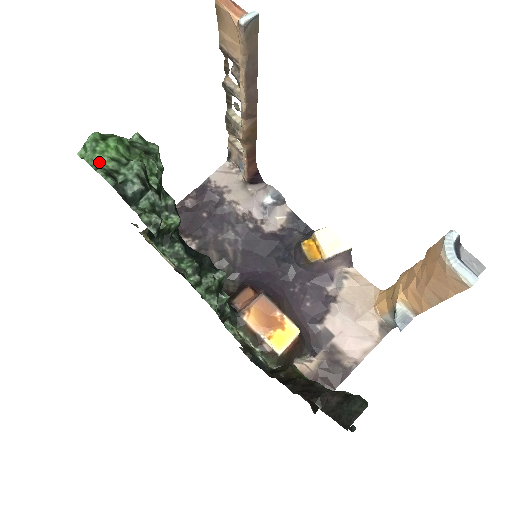
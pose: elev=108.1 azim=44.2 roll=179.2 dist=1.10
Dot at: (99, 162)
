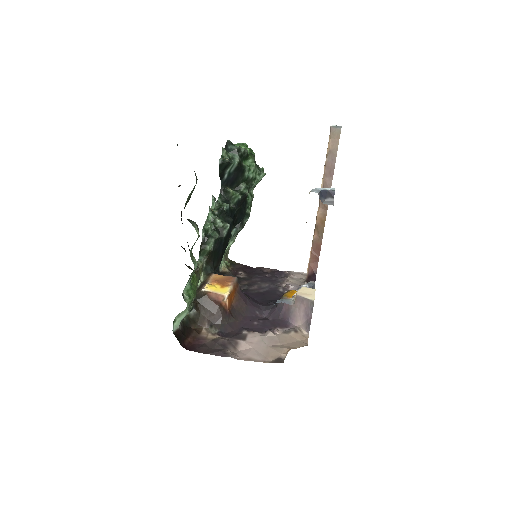
Dot at: (235, 145)
